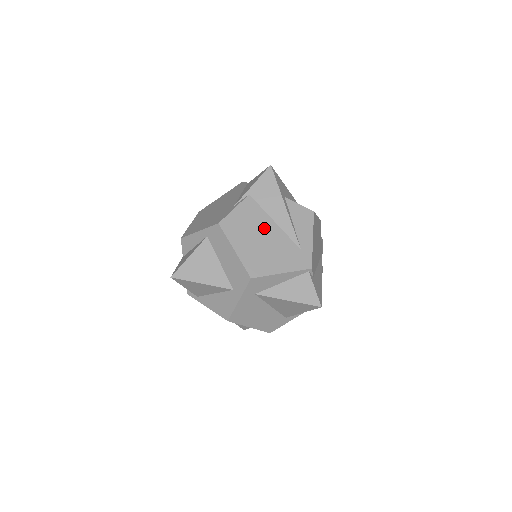
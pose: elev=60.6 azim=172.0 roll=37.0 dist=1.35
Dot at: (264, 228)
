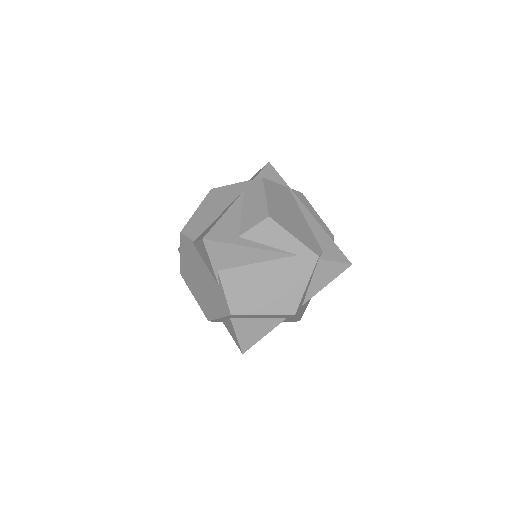
Dot at: (258, 277)
